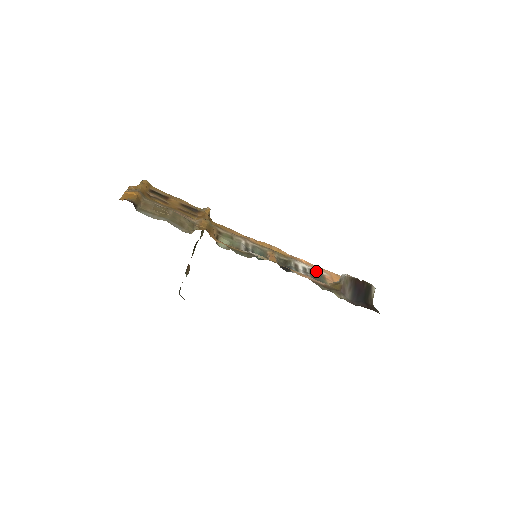
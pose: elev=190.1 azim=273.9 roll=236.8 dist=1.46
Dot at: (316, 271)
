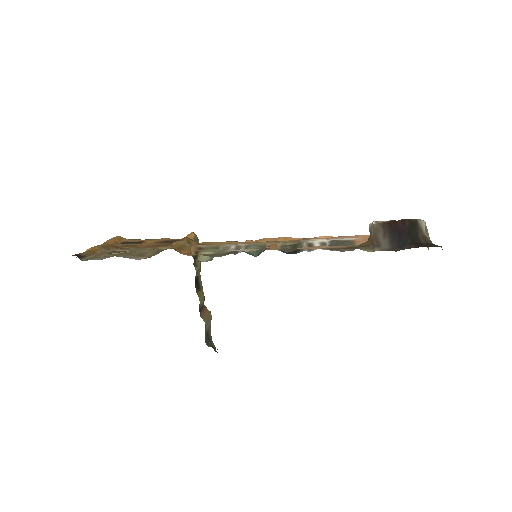
Dot at: (340, 240)
